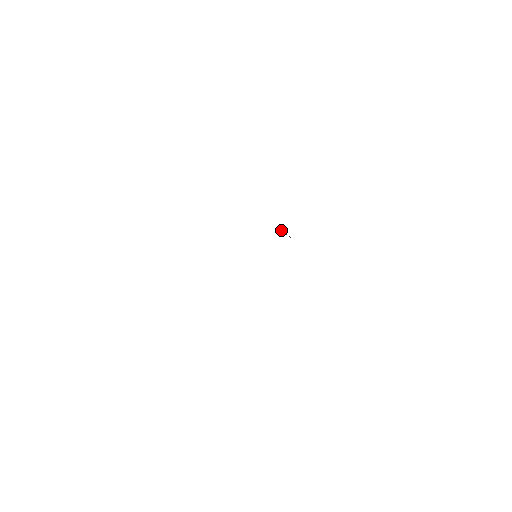
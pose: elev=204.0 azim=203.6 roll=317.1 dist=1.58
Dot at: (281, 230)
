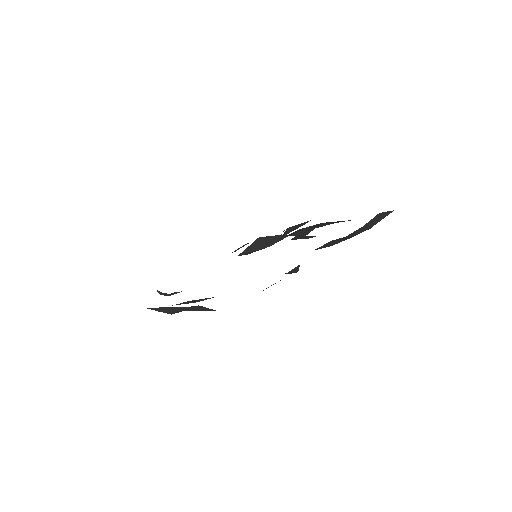
Dot at: (251, 246)
